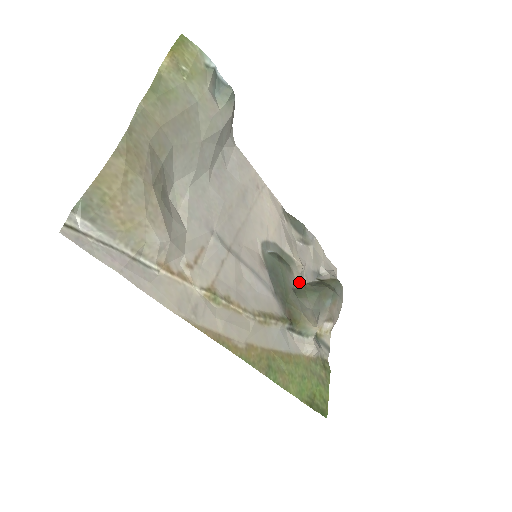
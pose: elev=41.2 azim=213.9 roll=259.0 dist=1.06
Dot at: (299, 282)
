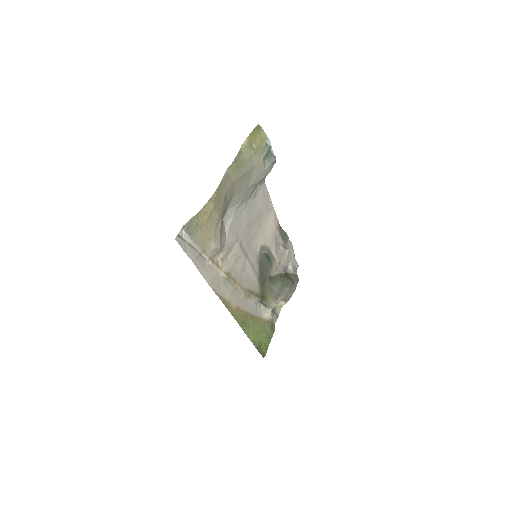
Dot at: (274, 273)
